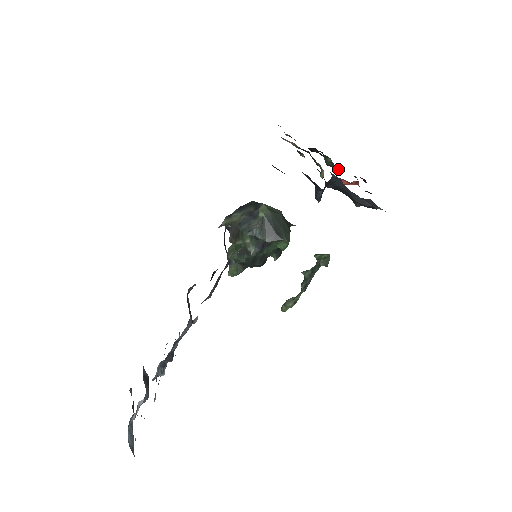
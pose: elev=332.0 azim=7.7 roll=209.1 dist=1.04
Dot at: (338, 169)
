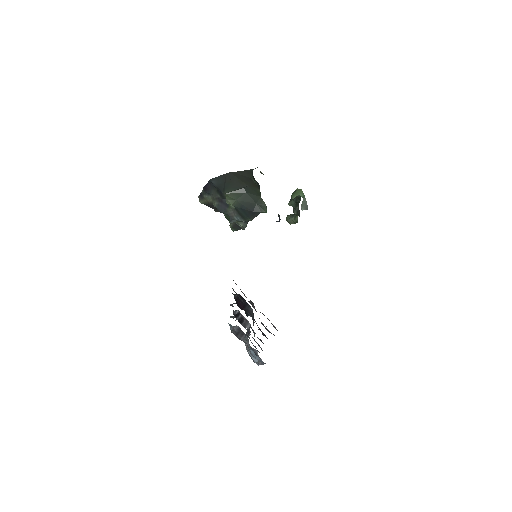
Dot at: occluded
